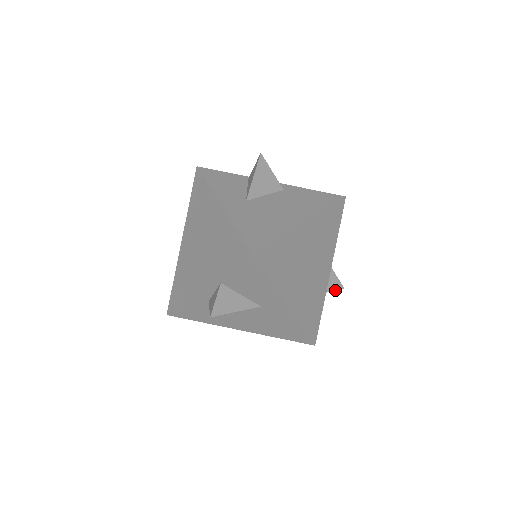
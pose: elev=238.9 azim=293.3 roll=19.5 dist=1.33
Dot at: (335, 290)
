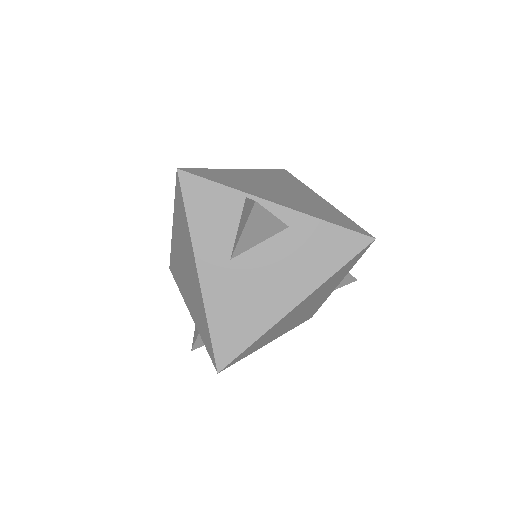
Dot at: (344, 285)
